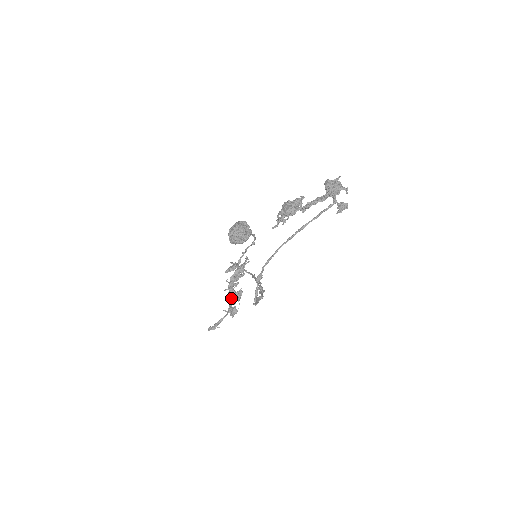
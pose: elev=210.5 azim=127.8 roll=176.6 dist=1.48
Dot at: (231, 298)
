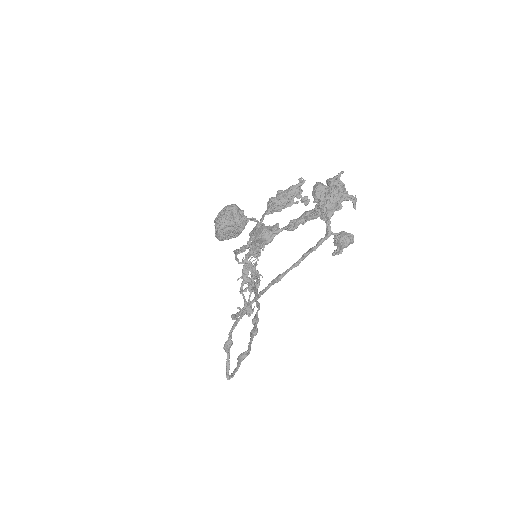
Dot at: occluded
